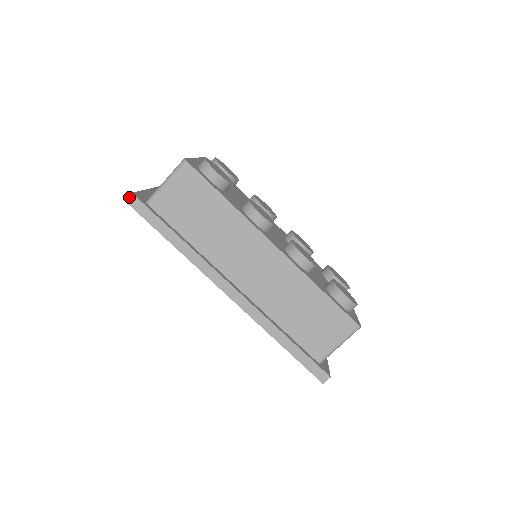
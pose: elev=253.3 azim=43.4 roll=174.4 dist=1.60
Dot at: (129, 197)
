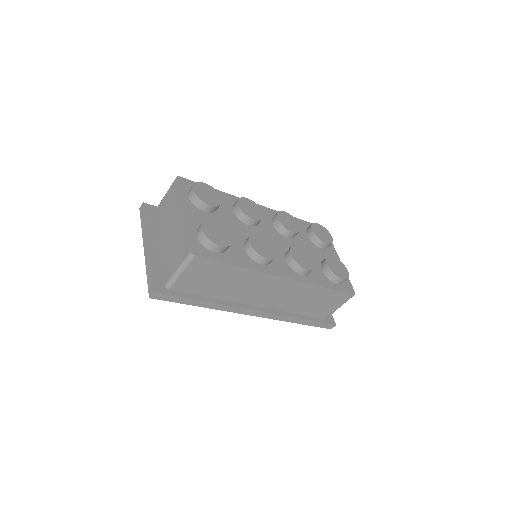
Dot at: (152, 295)
